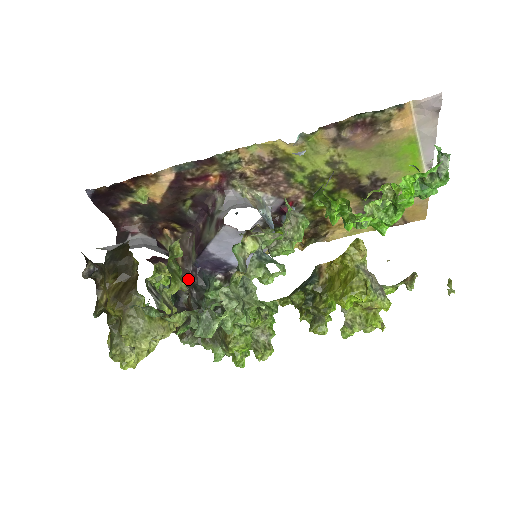
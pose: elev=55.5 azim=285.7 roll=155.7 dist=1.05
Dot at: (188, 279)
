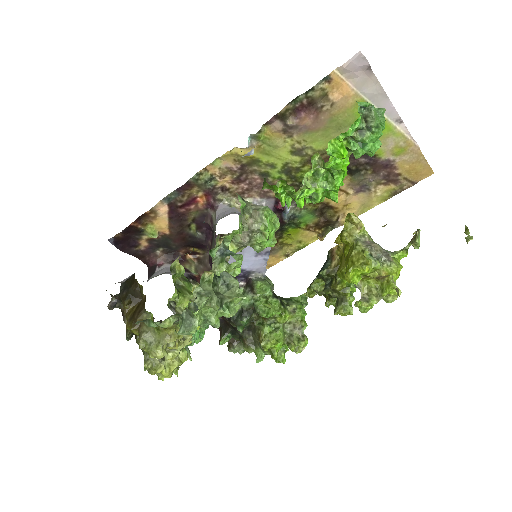
Dot at: occluded
